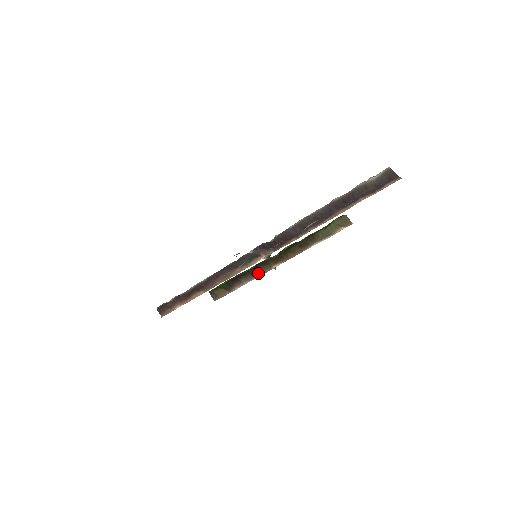
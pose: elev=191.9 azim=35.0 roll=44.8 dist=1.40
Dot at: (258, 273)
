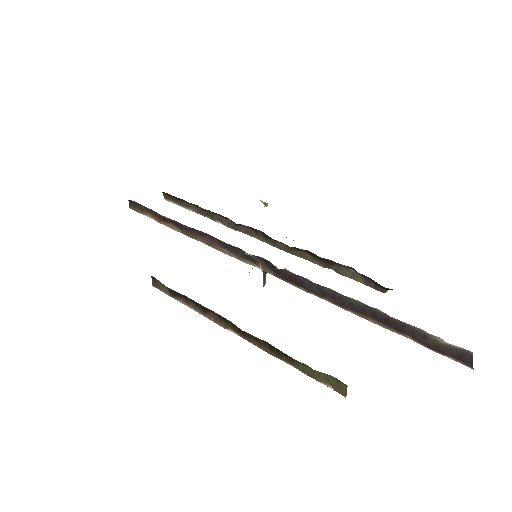
Dot at: (211, 316)
